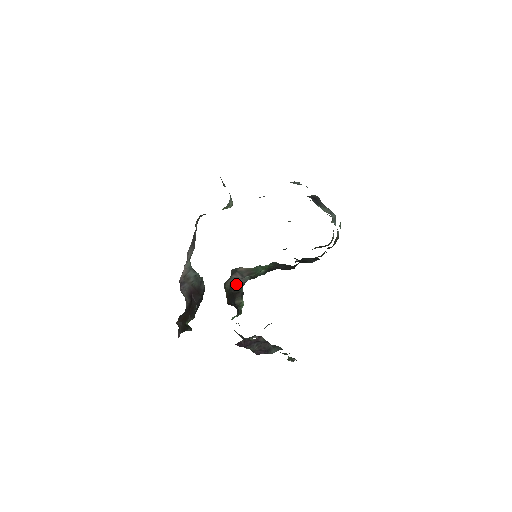
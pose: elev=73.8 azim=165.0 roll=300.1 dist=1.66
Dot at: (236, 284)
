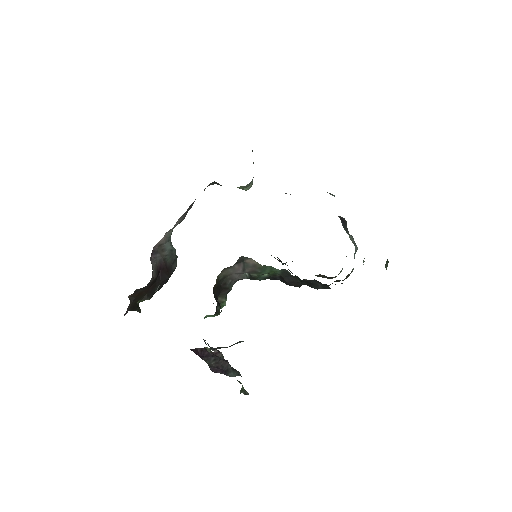
Dot at: (230, 277)
